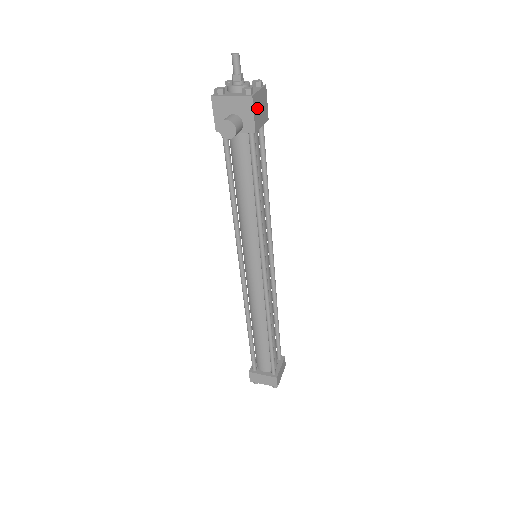
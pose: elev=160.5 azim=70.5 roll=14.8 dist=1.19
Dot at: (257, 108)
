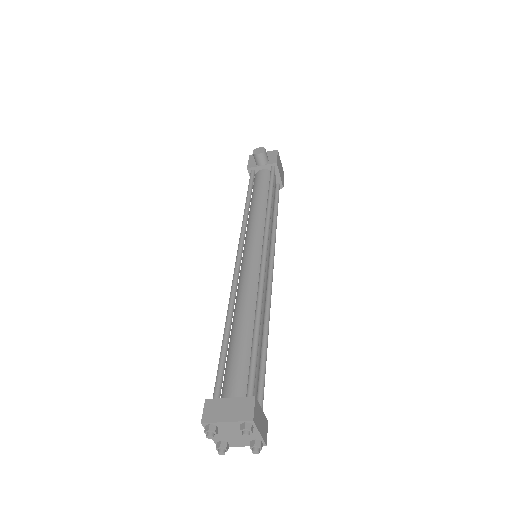
Dot at: (279, 162)
